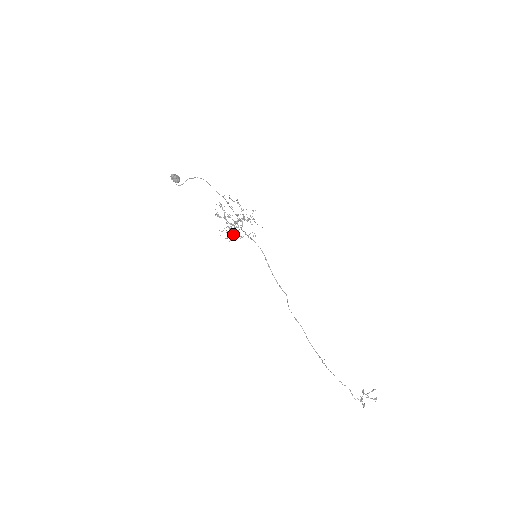
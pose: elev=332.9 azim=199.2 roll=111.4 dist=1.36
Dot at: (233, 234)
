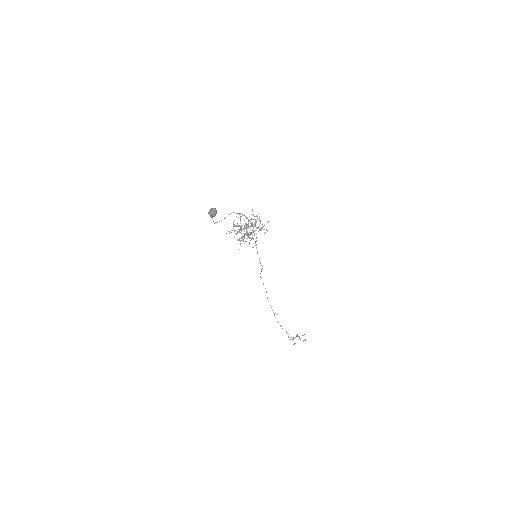
Dot at: (243, 241)
